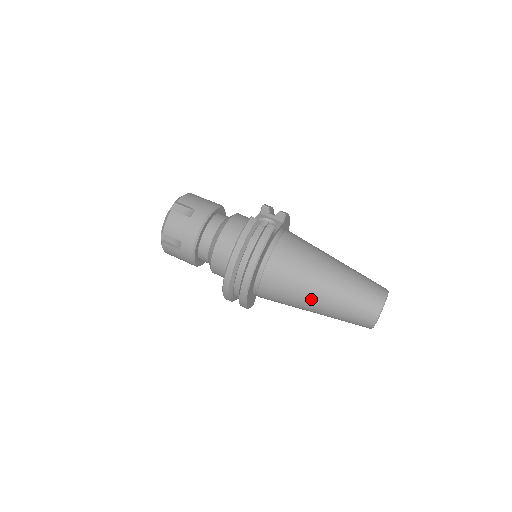
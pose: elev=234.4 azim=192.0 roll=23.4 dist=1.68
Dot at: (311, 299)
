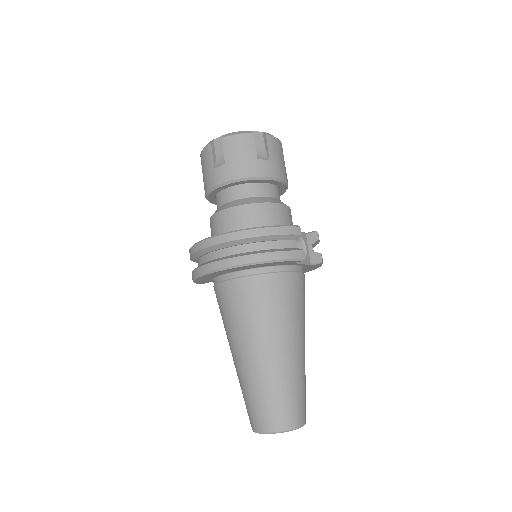
Dot at: (247, 347)
